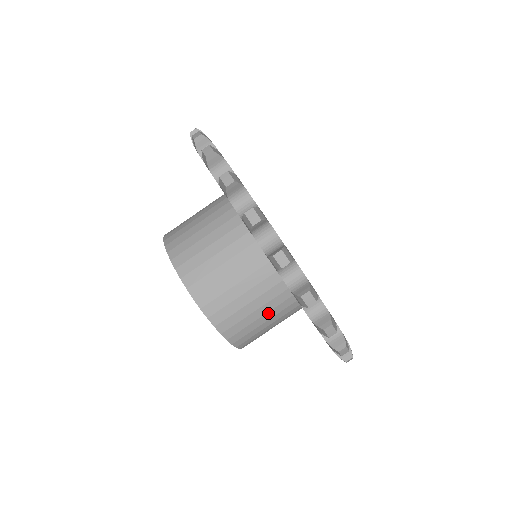
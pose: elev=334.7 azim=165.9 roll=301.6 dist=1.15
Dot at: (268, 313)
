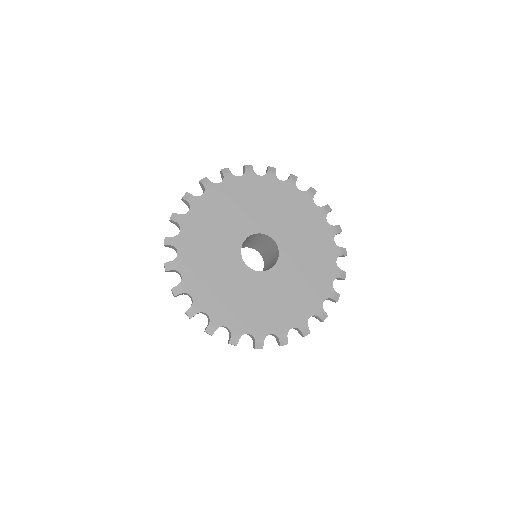
Dot at: occluded
